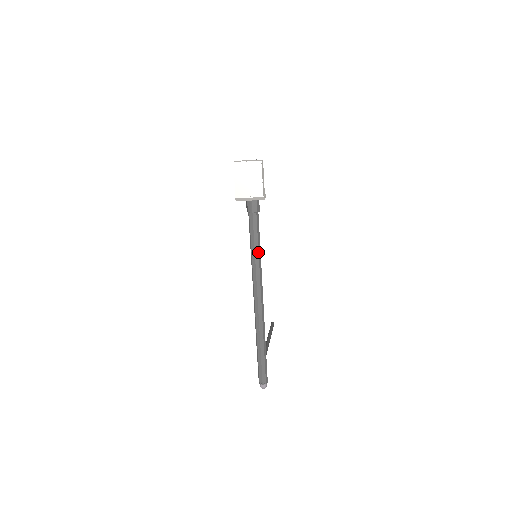
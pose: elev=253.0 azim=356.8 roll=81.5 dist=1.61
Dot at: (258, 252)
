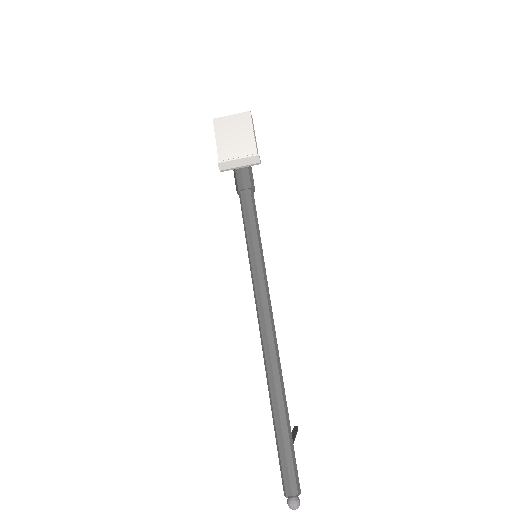
Dot at: (258, 246)
